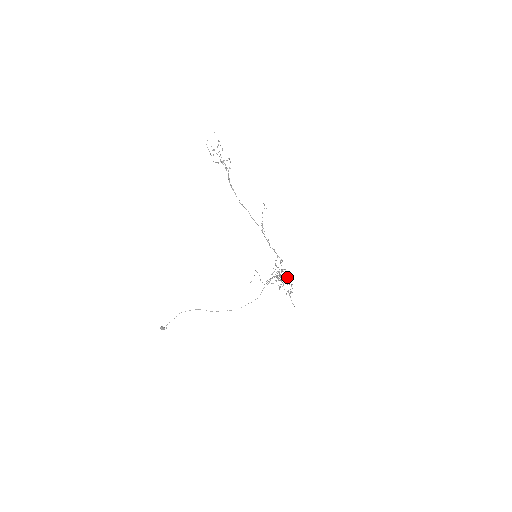
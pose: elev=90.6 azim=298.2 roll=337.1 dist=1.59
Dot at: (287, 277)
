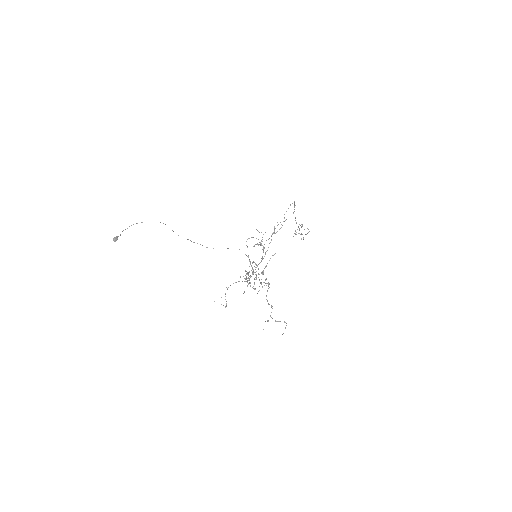
Dot at: (263, 271)
